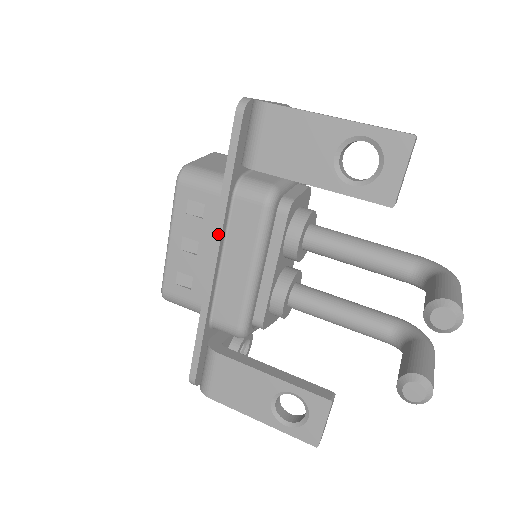
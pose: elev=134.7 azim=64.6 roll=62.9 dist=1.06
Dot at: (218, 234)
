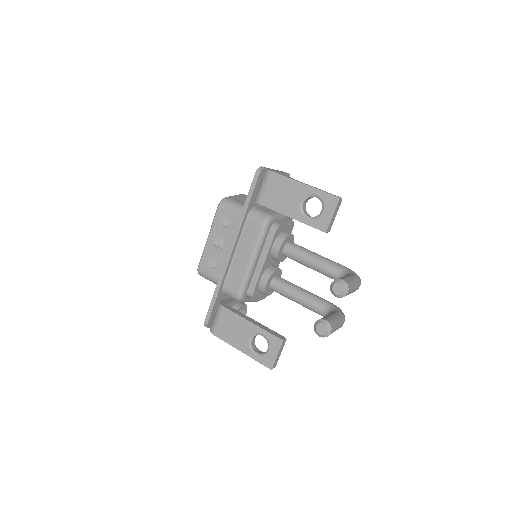
Dot at: (236, 237)
